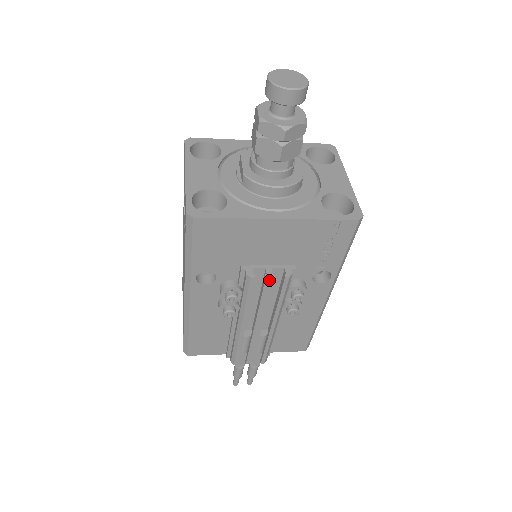
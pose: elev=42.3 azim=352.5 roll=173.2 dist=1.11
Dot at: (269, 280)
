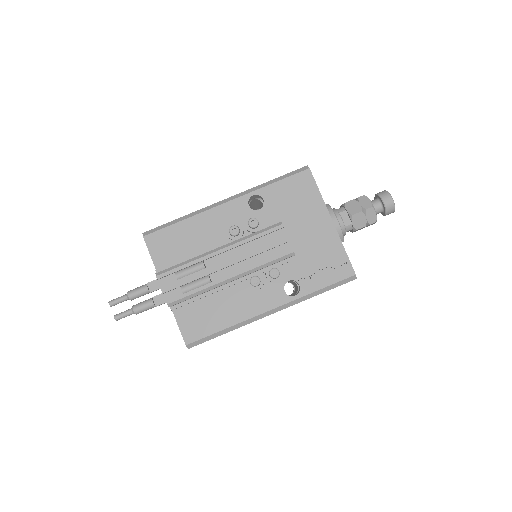
Dot at: (285, 239)
